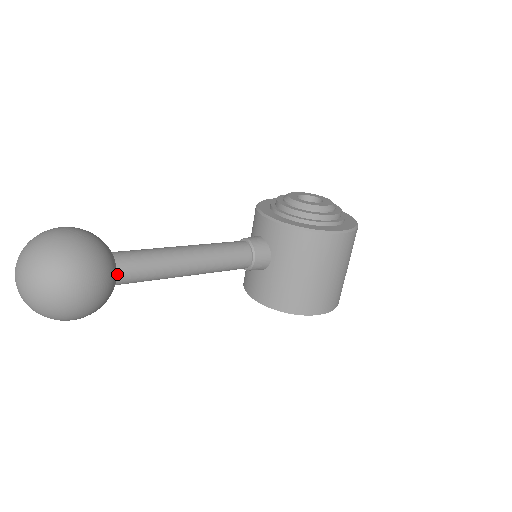
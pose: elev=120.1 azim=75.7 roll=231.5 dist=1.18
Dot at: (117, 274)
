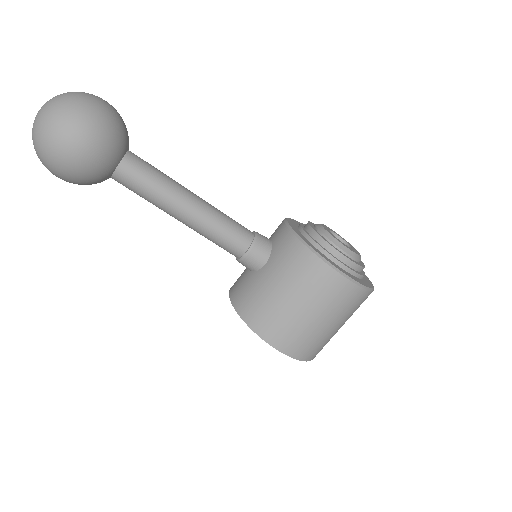
Dot at: (118, 166)
